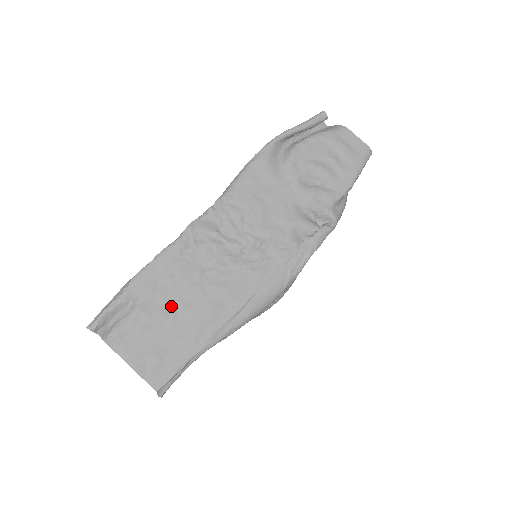
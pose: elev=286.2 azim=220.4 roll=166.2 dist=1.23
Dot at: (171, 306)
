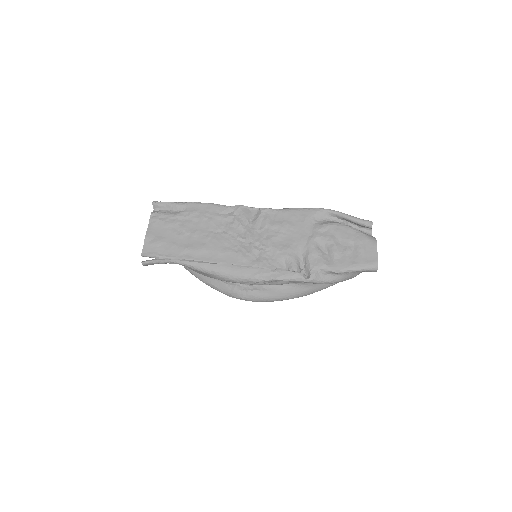
Dot at: (191, 229)
